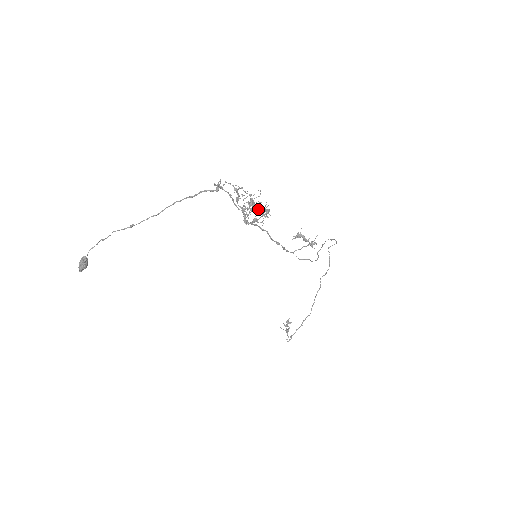
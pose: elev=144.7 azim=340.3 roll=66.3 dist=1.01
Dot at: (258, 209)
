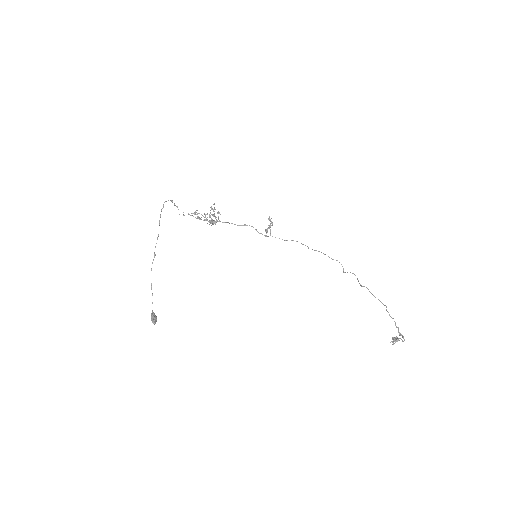
Dot at: occluded
